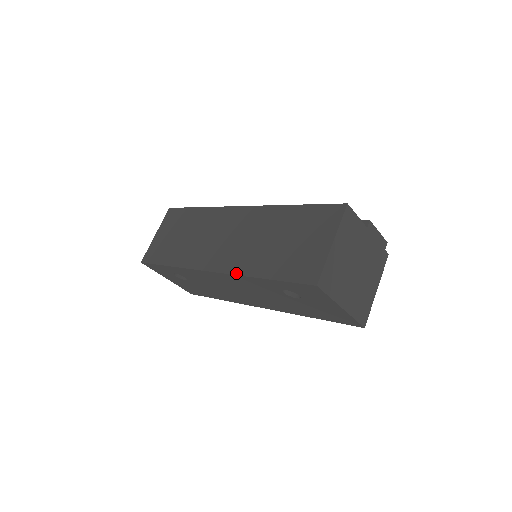
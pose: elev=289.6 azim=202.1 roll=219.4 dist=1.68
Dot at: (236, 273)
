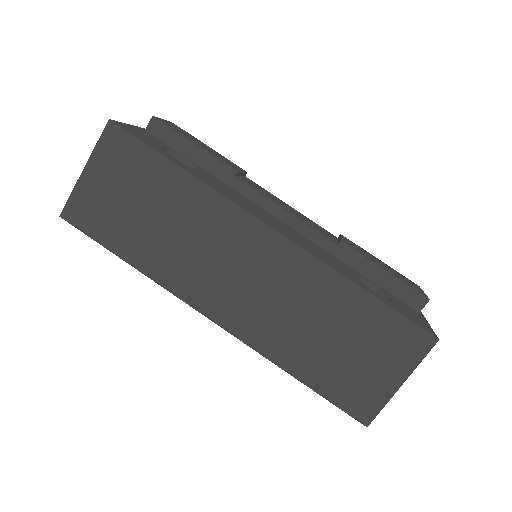
Dot at: (254, 347)
